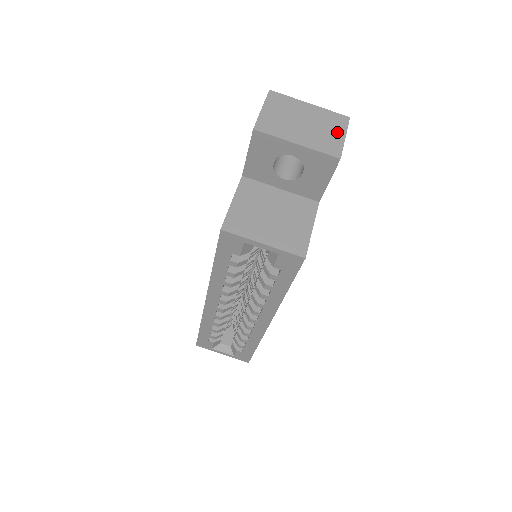
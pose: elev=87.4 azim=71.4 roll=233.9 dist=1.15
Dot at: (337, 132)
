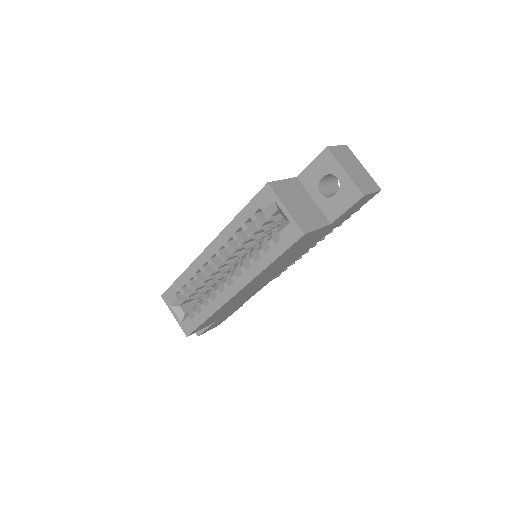
Dot at: (370, 187)
